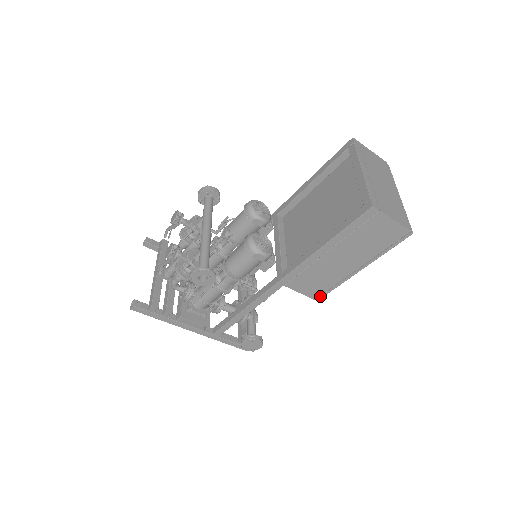
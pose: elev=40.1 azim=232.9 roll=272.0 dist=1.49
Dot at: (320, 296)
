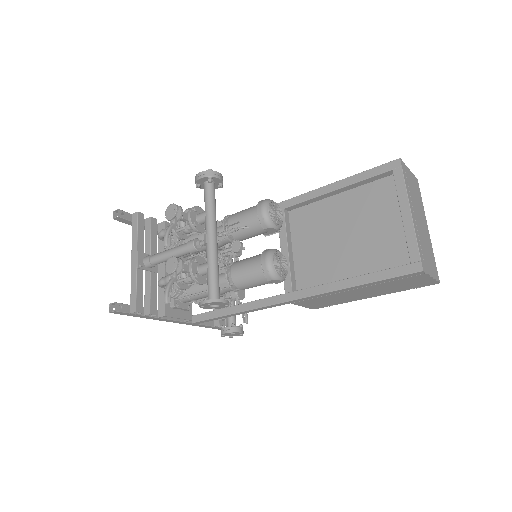
Dot at: (319, 307)
